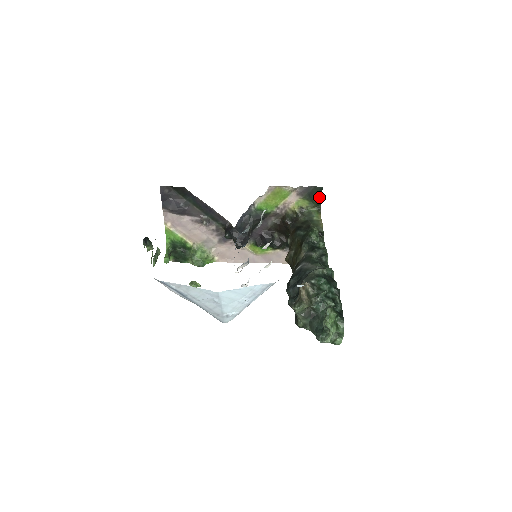
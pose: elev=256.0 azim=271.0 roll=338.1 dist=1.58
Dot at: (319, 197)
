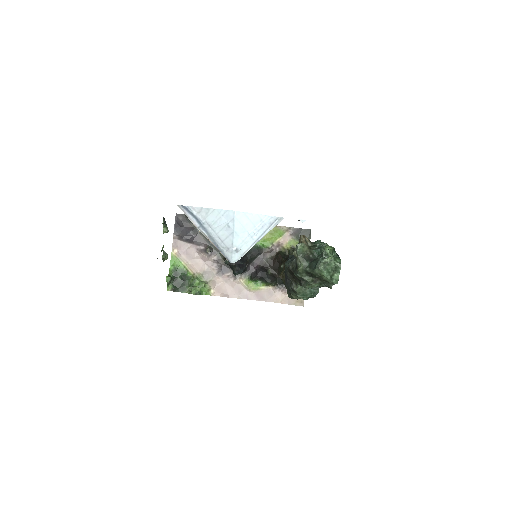
Dot at: occluded
